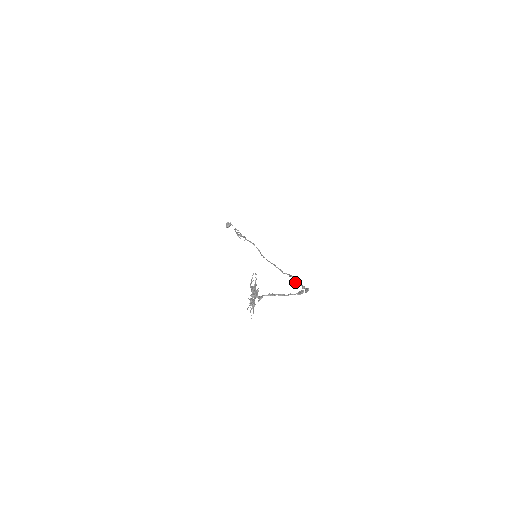
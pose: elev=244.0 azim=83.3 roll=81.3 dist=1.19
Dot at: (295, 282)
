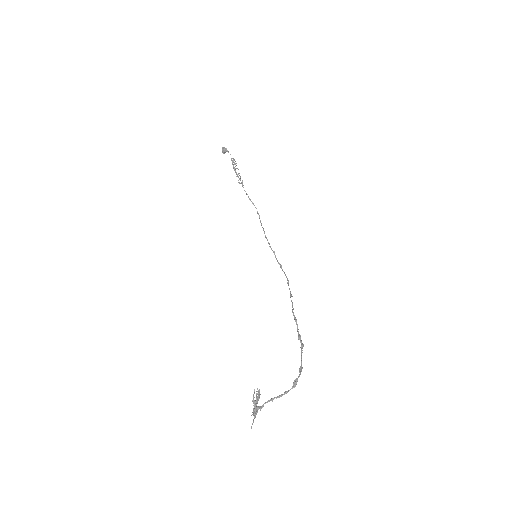
Dot at: occluded
